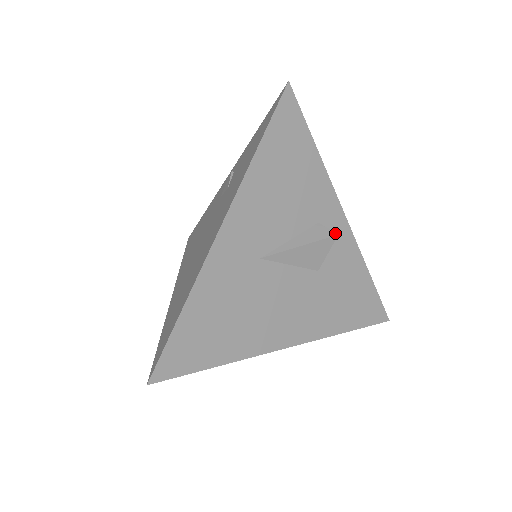
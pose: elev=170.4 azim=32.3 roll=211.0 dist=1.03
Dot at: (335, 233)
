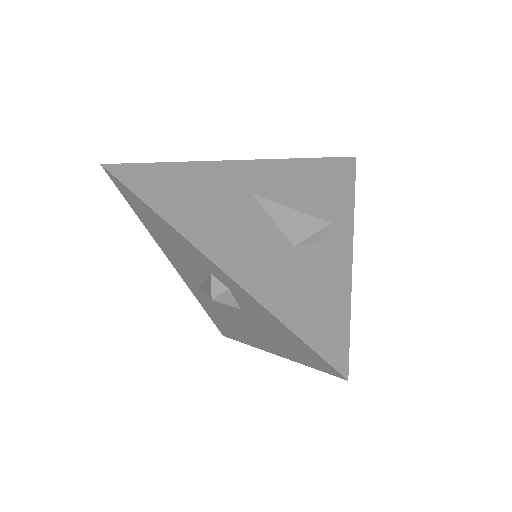
Dot at: (329, 222)
